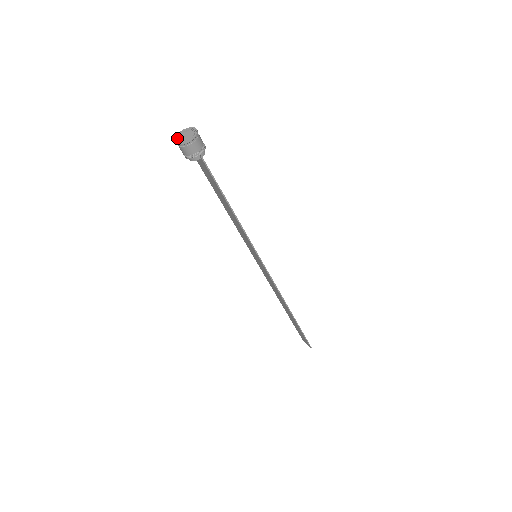
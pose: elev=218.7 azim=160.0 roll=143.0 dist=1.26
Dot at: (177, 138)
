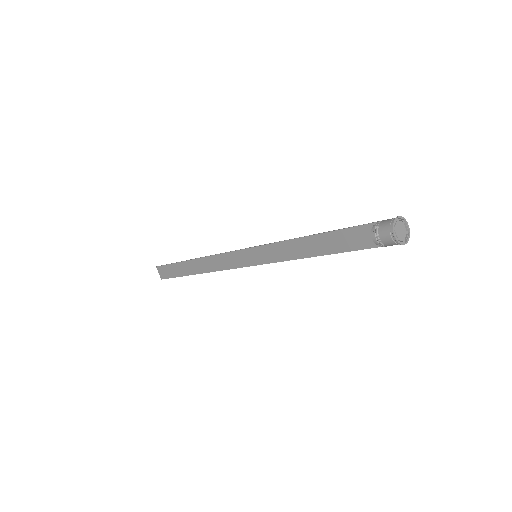
Dot at: (395, 226)
